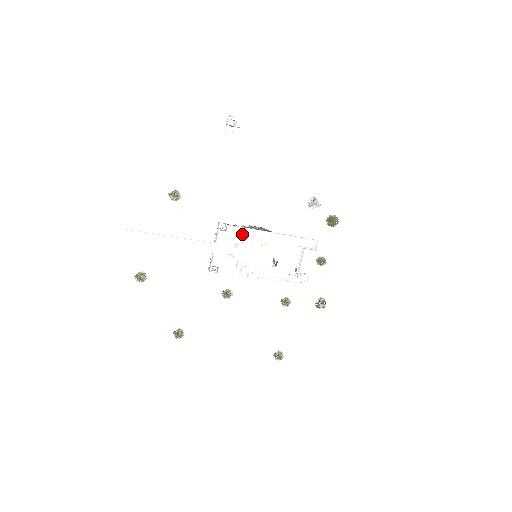
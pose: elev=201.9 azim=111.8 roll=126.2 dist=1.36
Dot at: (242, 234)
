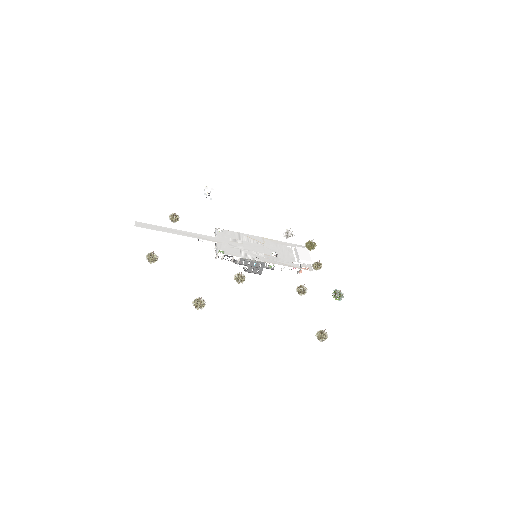
Dot at: (237, 235)
